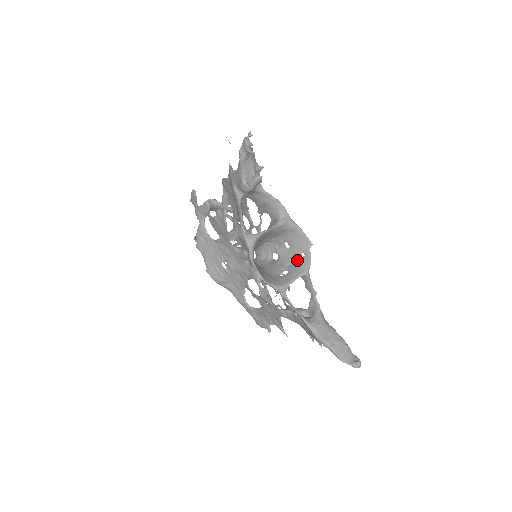
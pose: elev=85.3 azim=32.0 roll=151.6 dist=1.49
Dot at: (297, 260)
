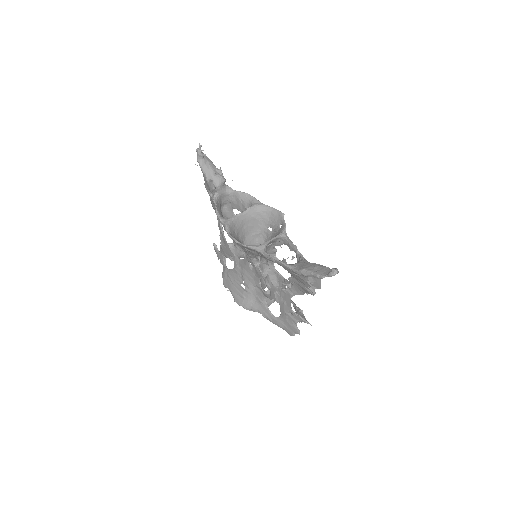
Dot at: (277, 232)
